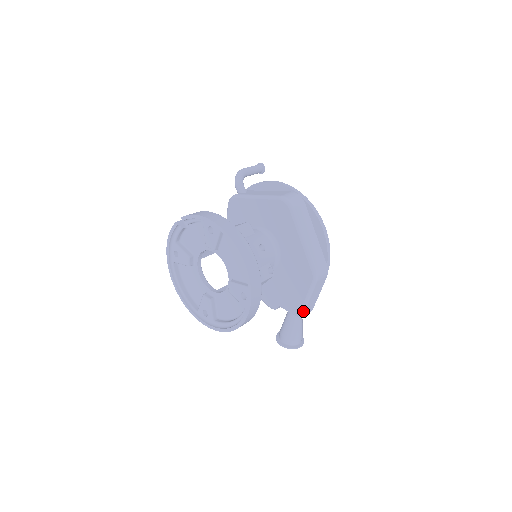
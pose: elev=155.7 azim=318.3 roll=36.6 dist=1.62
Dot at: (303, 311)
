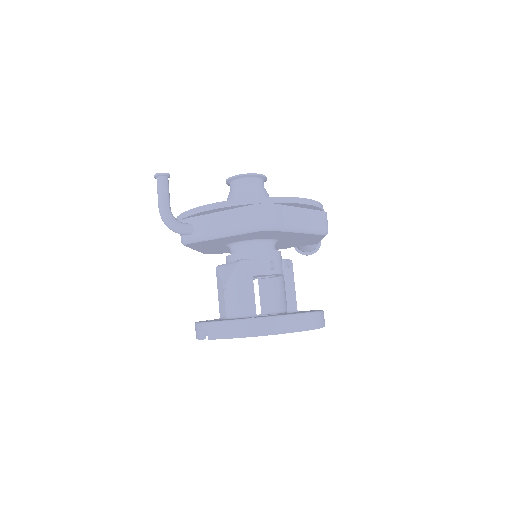
Dot at: occluded
